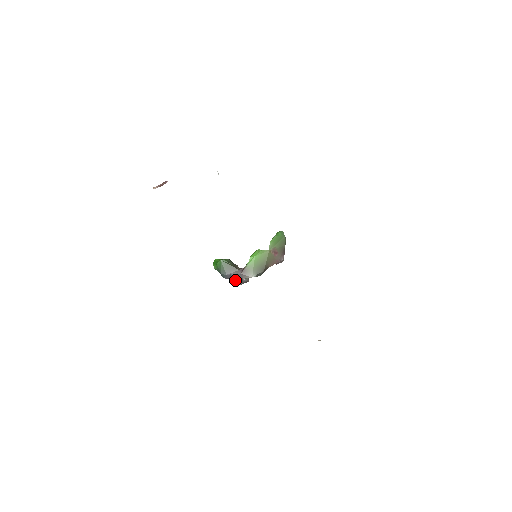
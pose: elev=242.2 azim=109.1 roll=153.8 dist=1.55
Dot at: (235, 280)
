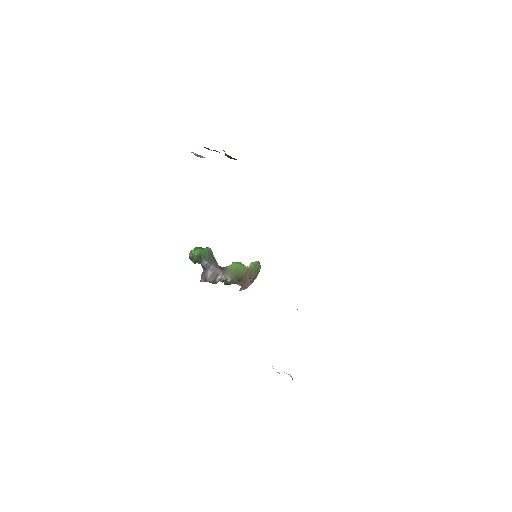
Dot at: (209, 273)
